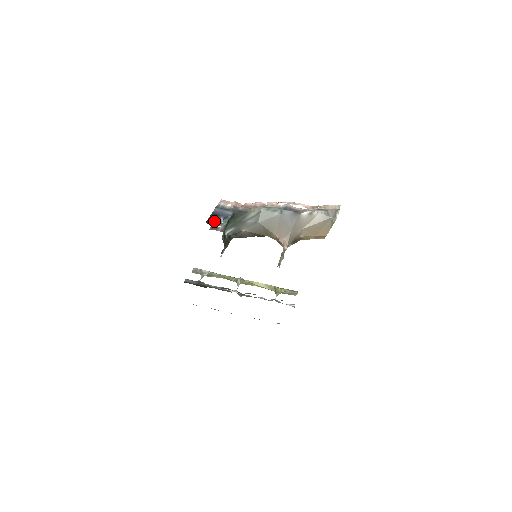
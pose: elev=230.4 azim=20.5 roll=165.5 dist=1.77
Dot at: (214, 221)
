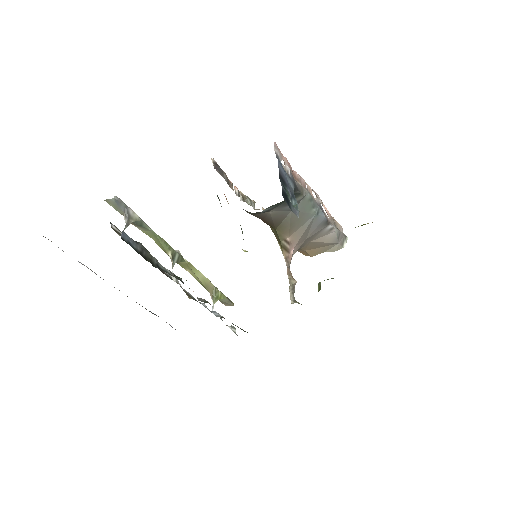
Dot at: occluded
